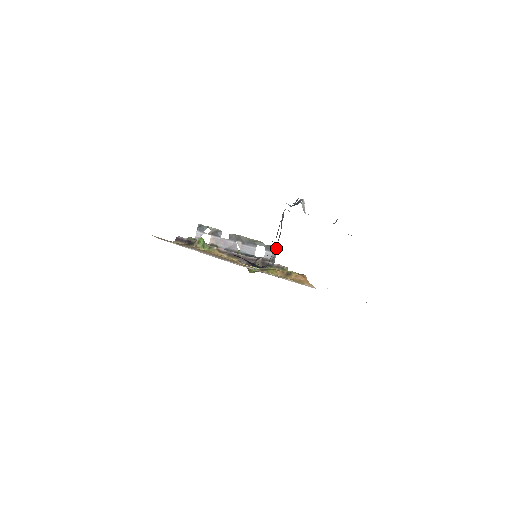
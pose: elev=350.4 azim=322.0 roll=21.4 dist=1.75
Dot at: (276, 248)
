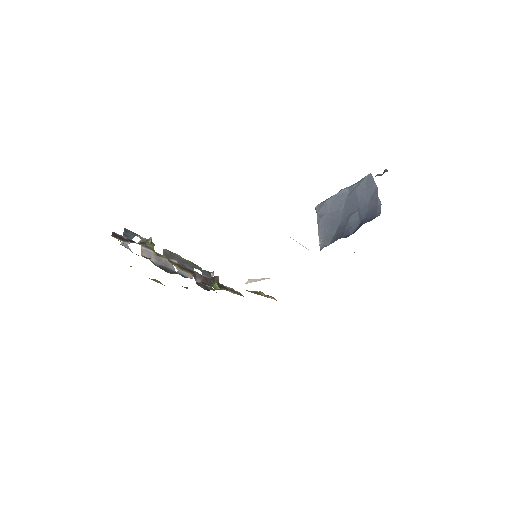
Dot at: (319, 232)
